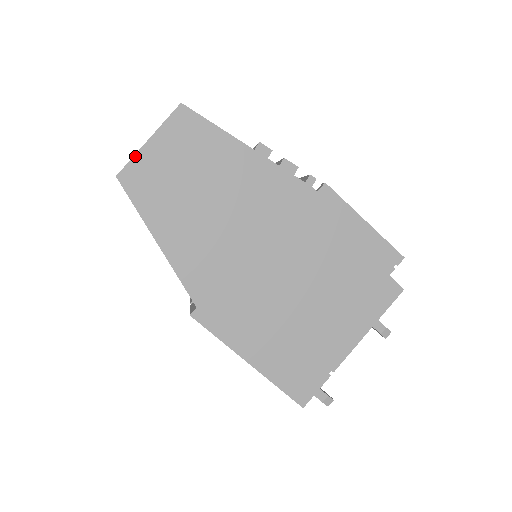
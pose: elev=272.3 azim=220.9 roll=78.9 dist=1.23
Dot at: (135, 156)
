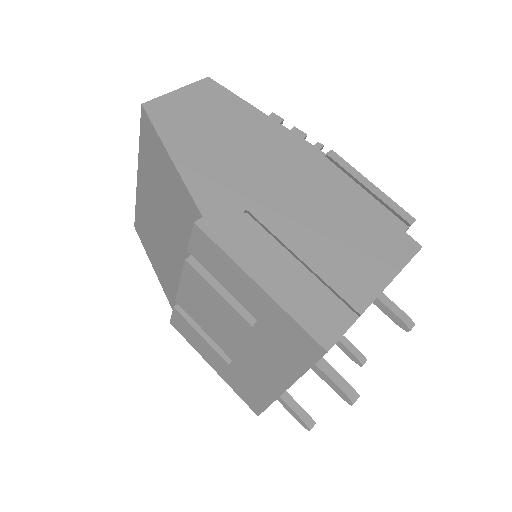
Dot at: (162, 96)
